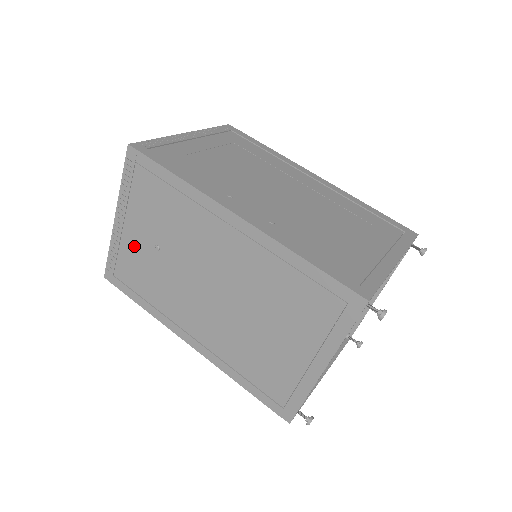
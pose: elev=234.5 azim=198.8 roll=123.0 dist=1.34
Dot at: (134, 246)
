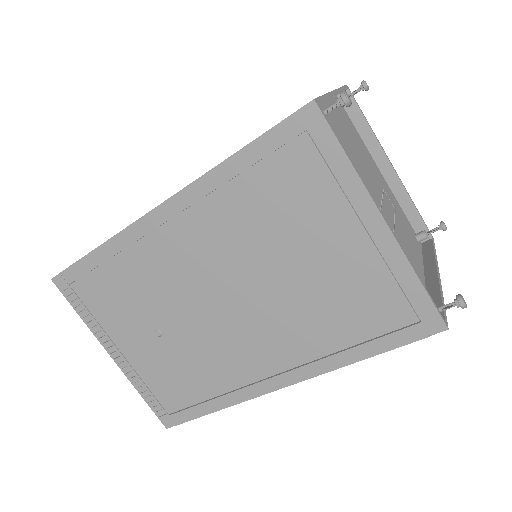
Dot at: (147, 360)
